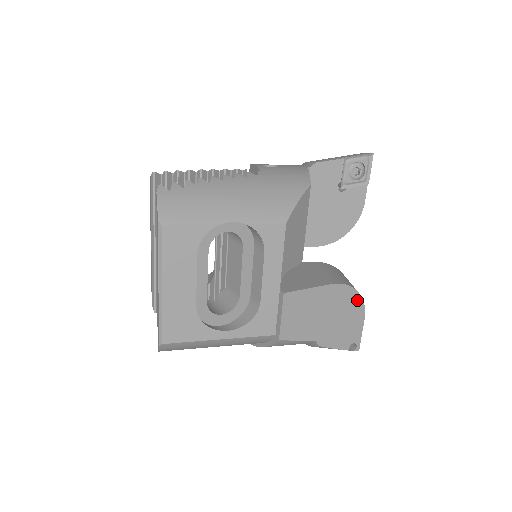
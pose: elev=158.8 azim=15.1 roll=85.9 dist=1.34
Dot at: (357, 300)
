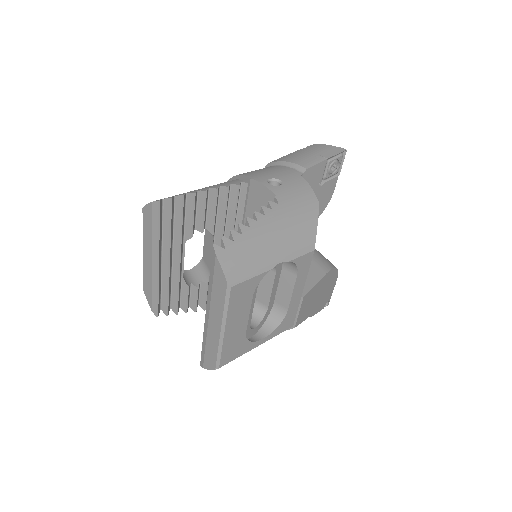
Dot at: (335, 274)
